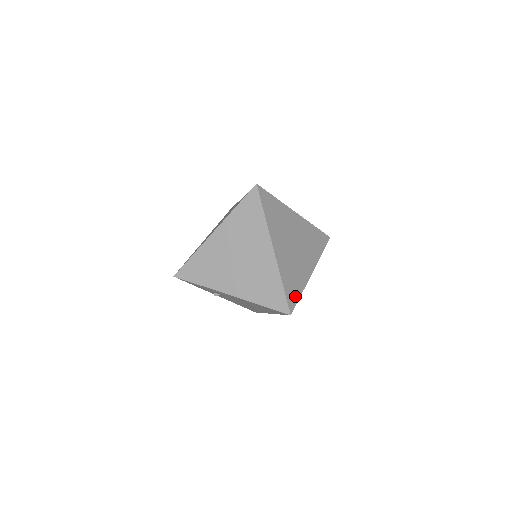
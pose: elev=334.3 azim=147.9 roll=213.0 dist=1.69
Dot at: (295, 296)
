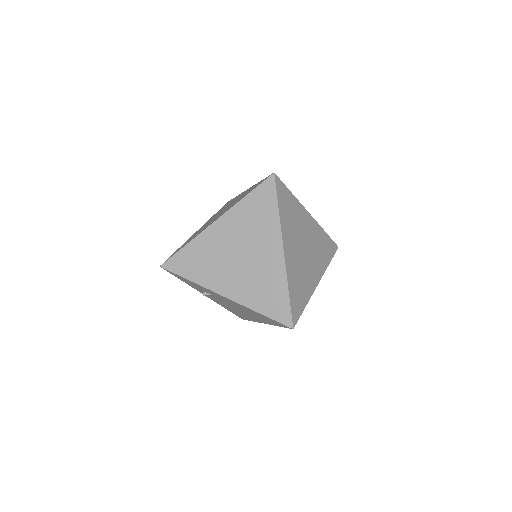
Dot at: (299, 307)
